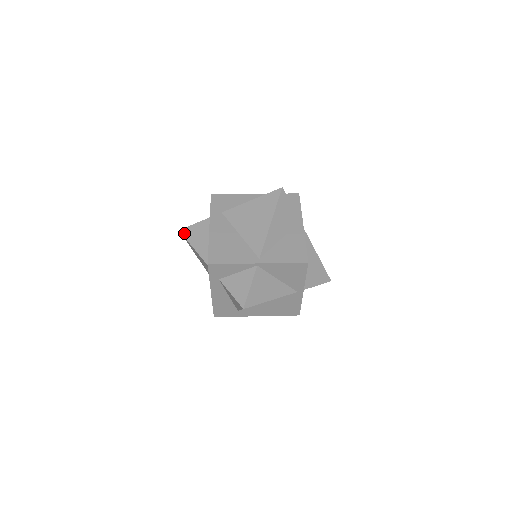
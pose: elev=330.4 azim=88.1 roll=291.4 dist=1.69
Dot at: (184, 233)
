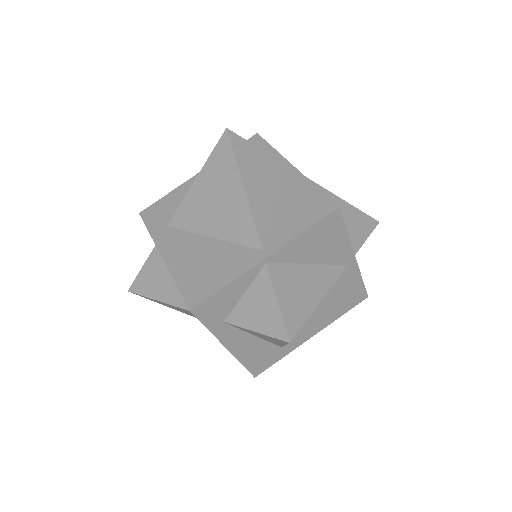
Dot at: (136, 290)
